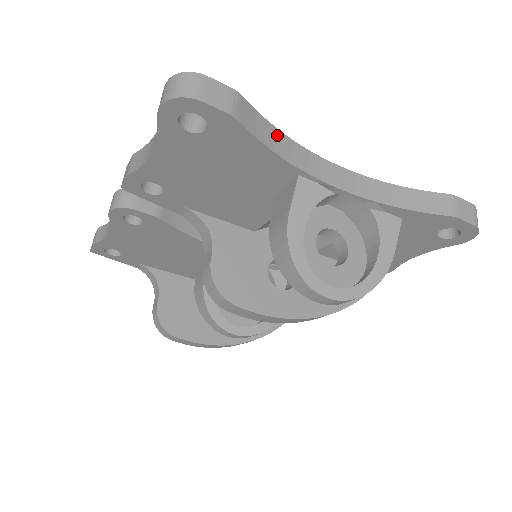
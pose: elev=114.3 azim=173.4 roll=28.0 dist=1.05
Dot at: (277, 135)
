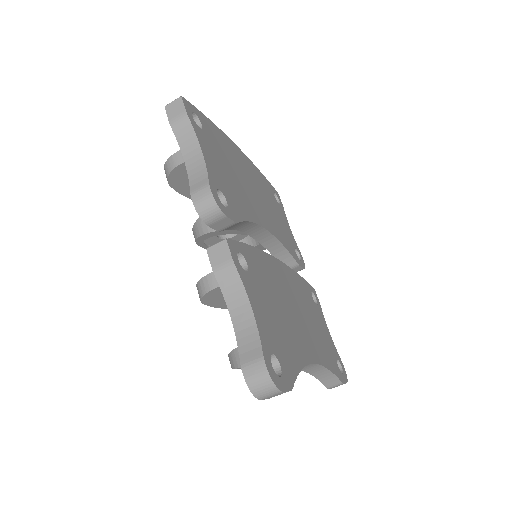
Dot at: occluded
